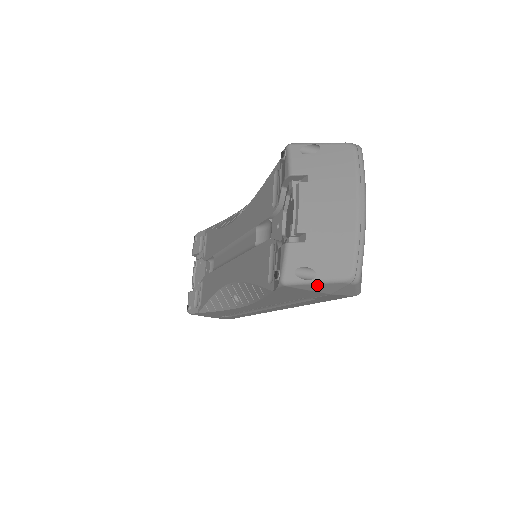
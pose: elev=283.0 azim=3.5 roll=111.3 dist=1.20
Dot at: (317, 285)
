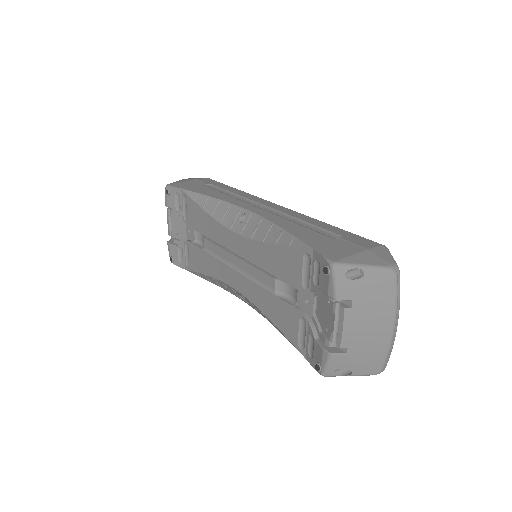
Dot at: (350, 374)
